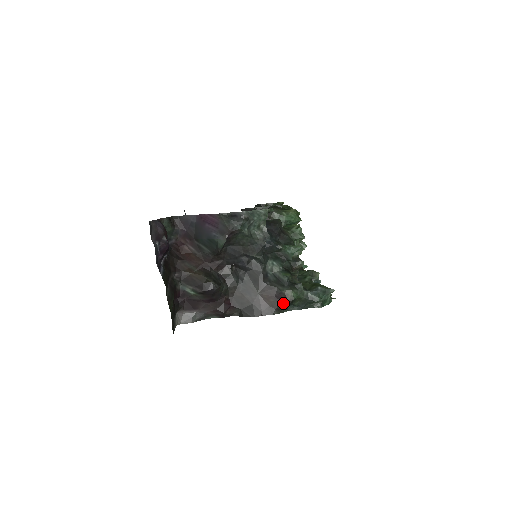
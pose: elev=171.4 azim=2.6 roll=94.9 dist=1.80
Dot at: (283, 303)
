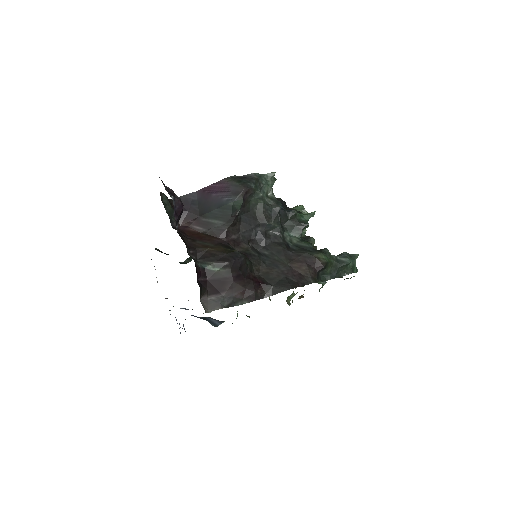
Dot at: (316, 269)
